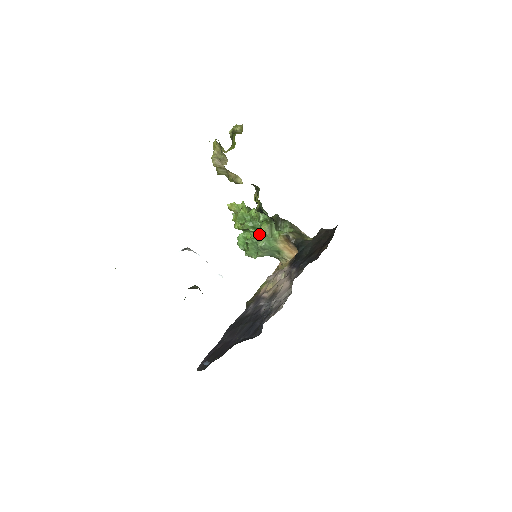
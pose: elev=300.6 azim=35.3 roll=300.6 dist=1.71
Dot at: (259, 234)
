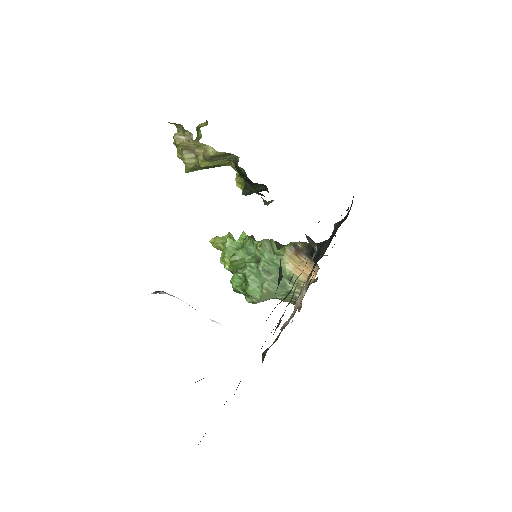
Dot at: (257, 252)
